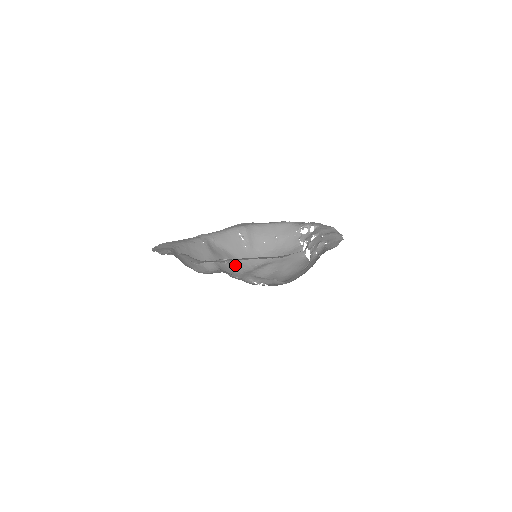
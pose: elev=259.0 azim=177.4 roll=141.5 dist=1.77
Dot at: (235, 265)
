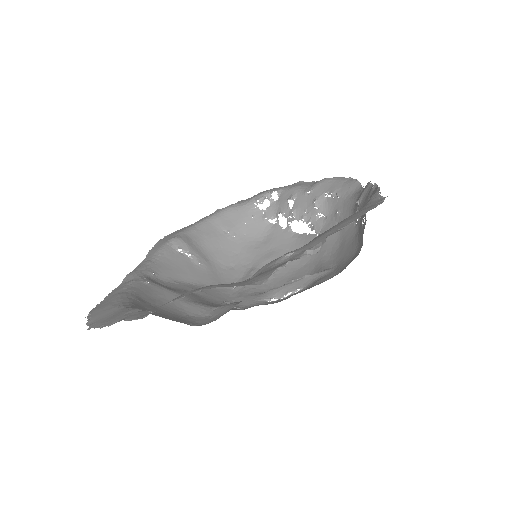
Dot at: (213, 295)
